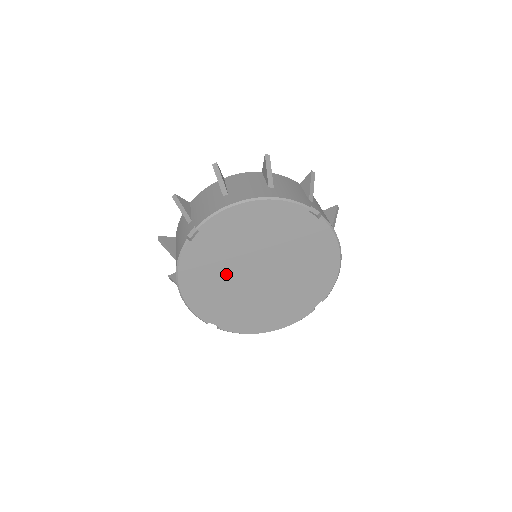
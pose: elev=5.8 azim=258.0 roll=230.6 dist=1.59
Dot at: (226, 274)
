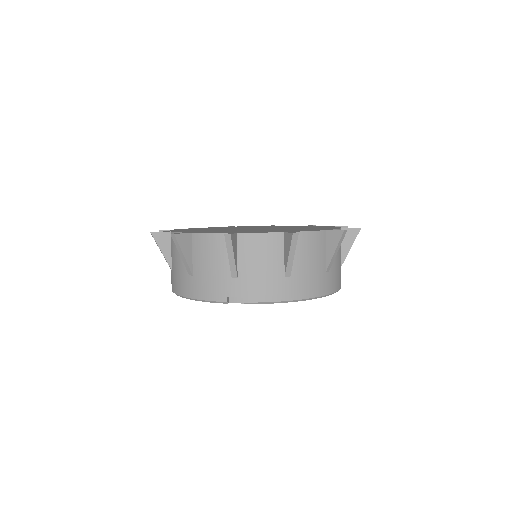
Dot at: occluded
